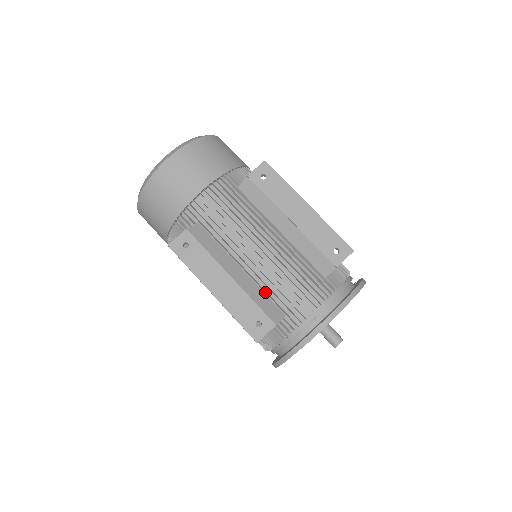
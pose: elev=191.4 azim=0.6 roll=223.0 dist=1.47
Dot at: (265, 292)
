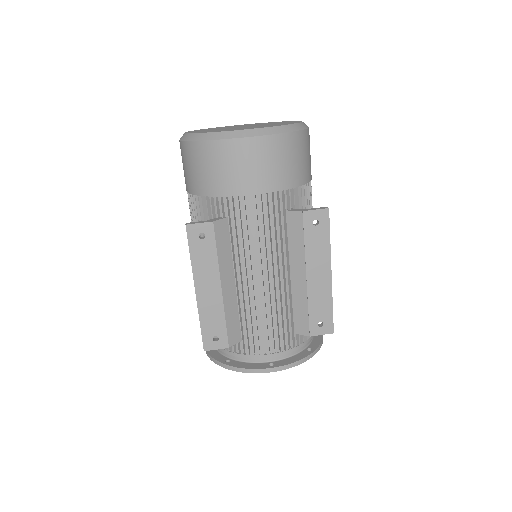
Dot at: (240, 314)
